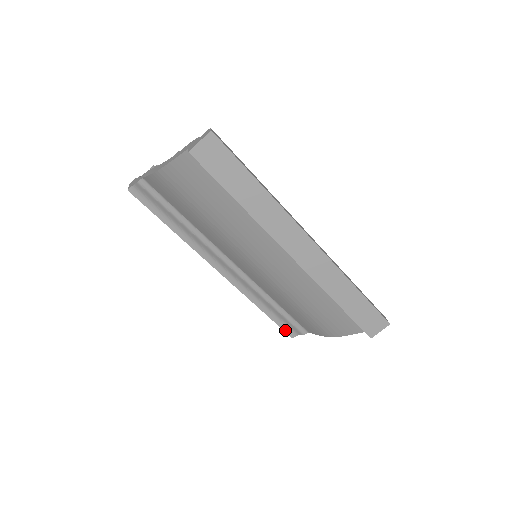
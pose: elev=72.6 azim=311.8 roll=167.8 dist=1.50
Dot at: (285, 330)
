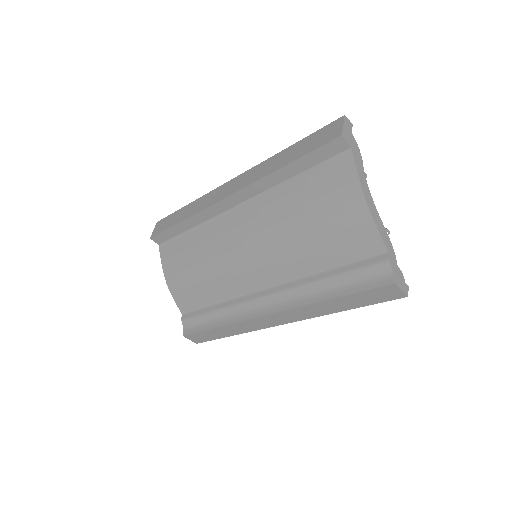
Dot at: (375, 286)
